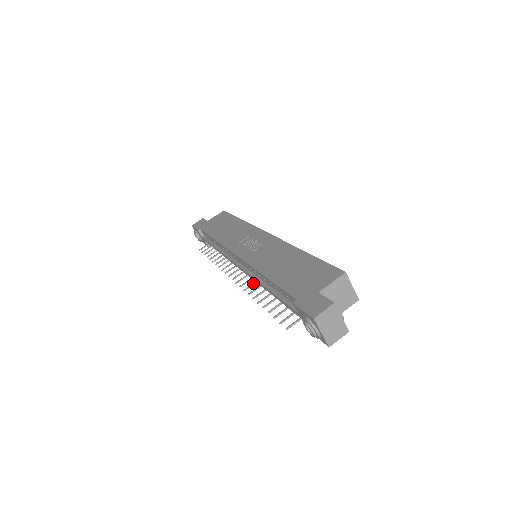
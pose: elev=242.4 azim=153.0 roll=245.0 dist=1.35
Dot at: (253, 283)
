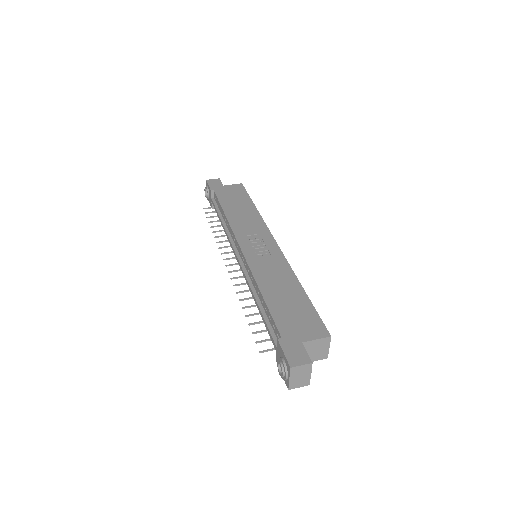
Dot at: (244, 283)
